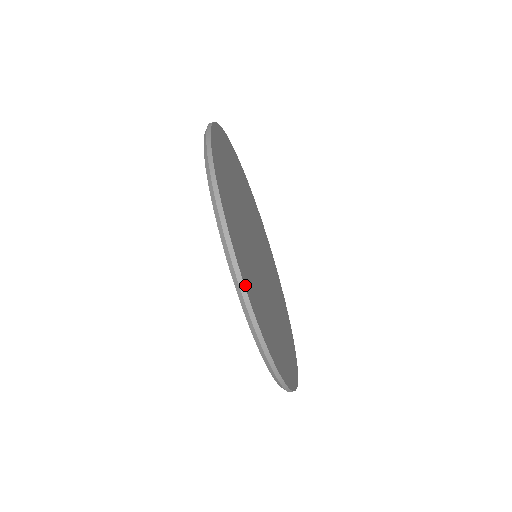
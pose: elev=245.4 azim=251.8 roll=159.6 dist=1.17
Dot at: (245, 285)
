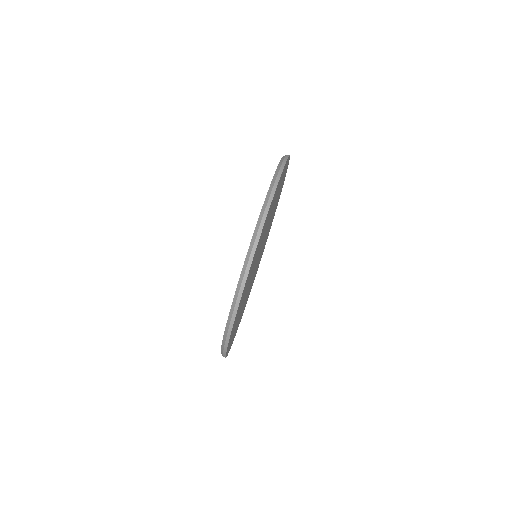
Dot at: occluded
